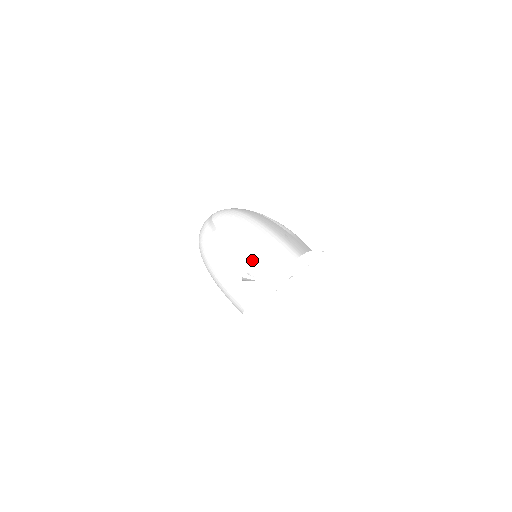
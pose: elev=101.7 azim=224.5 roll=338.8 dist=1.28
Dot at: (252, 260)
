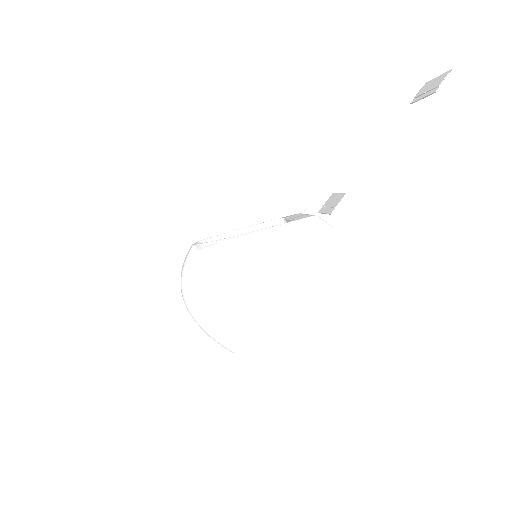
Dot at: (213, 339)
